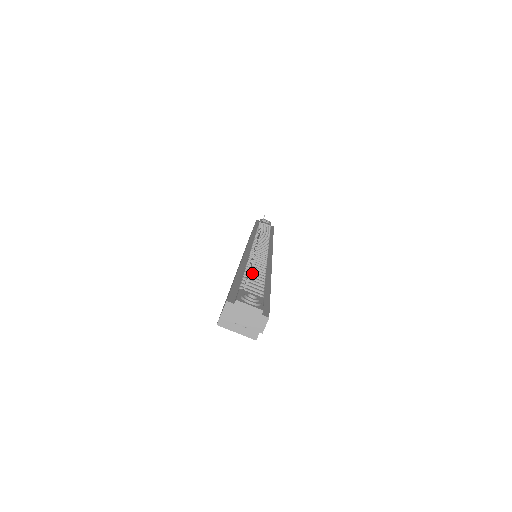
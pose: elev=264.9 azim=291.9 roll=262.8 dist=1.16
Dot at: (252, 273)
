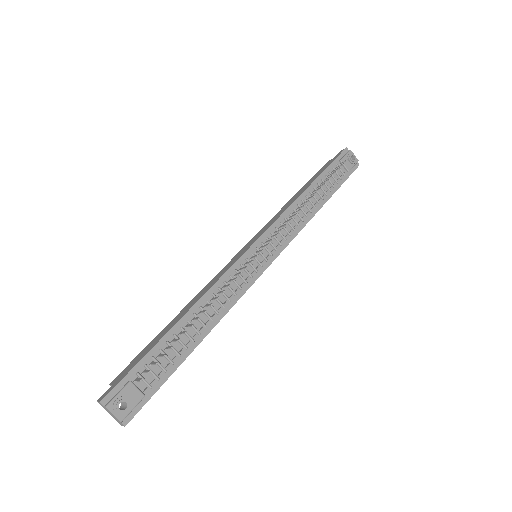
Dot at: (185, 333)
